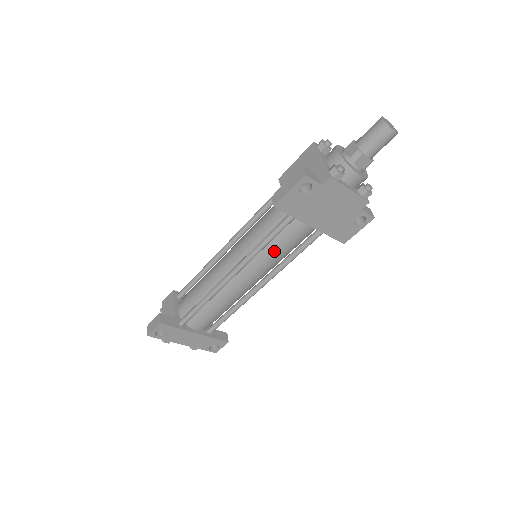
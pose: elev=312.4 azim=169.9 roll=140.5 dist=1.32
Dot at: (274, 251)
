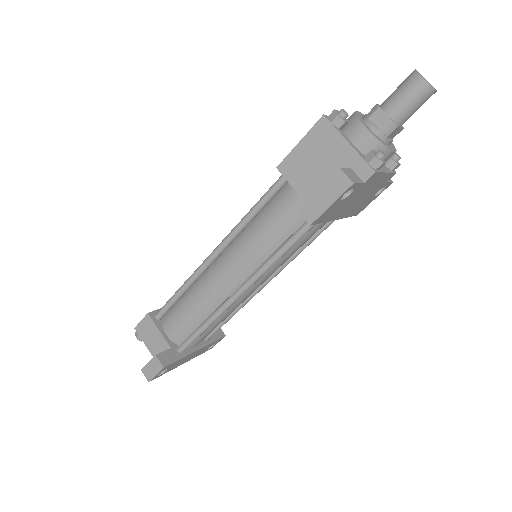
Dot at: (290, 254)
